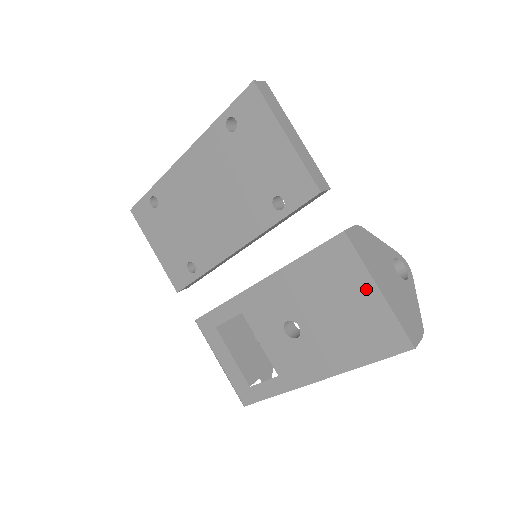
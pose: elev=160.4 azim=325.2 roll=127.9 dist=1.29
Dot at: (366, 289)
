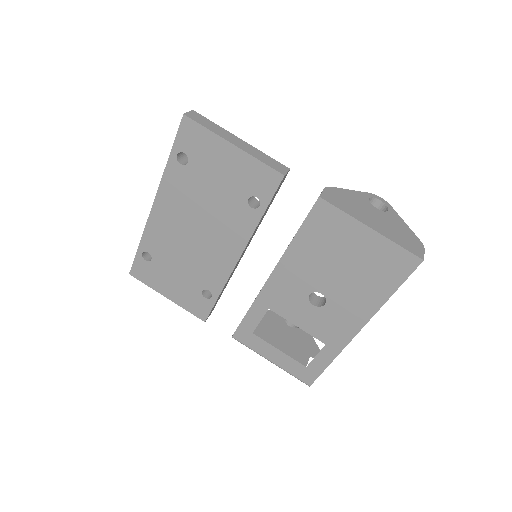
Dot at: (360, 234)
